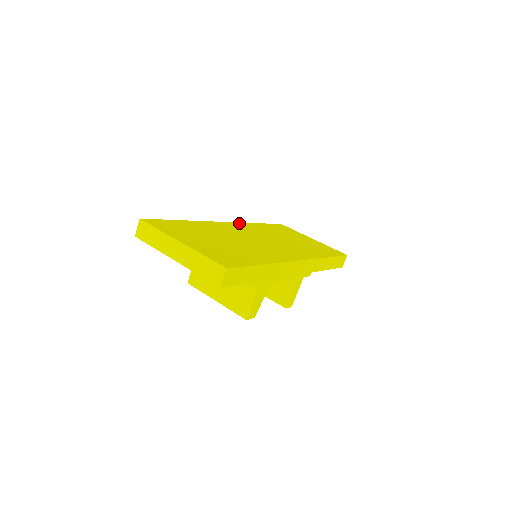
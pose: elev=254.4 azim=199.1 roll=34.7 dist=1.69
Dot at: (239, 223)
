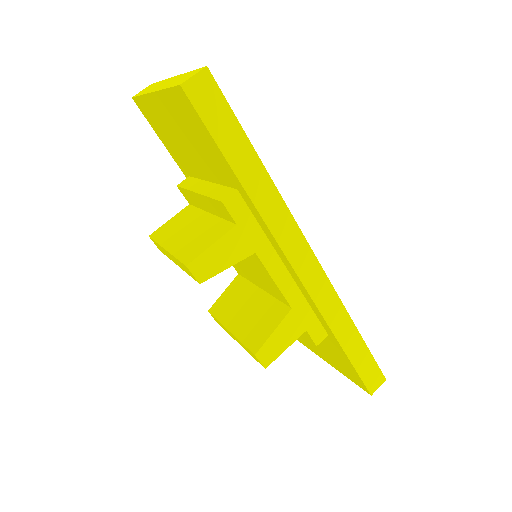
Dot at: occluded
